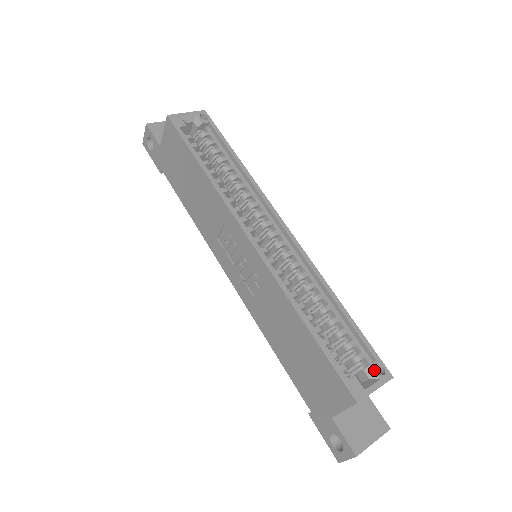
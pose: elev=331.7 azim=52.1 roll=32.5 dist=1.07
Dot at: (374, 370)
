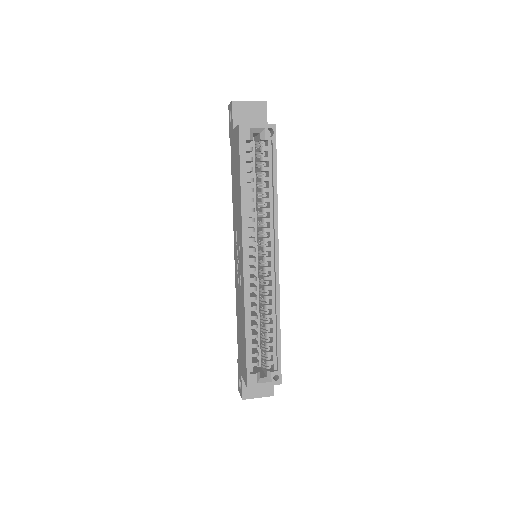
Dot at: (272, 375)
